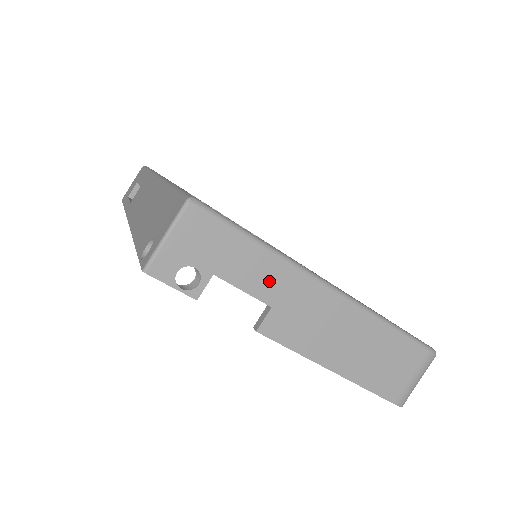
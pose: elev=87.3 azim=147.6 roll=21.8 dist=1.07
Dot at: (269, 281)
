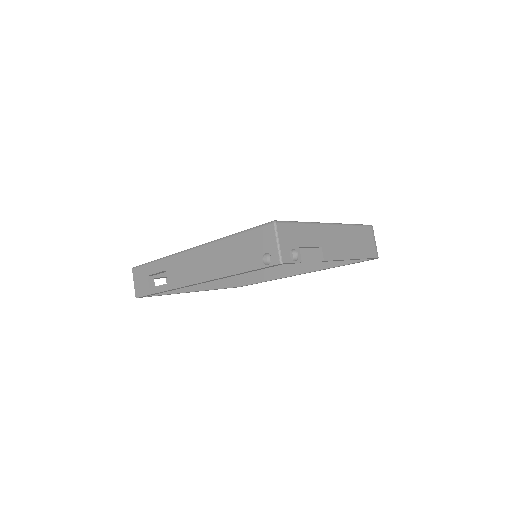
Dot at: (314, 236)
